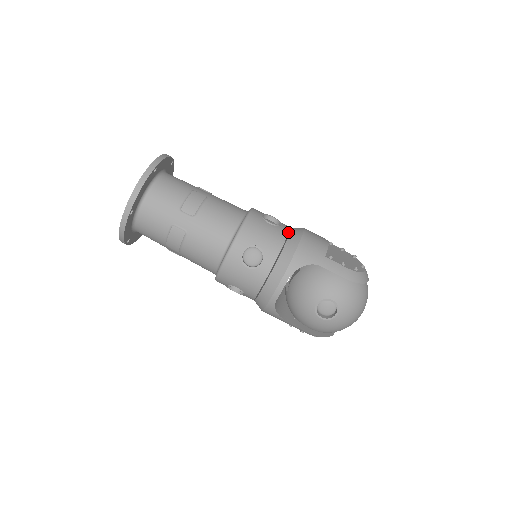
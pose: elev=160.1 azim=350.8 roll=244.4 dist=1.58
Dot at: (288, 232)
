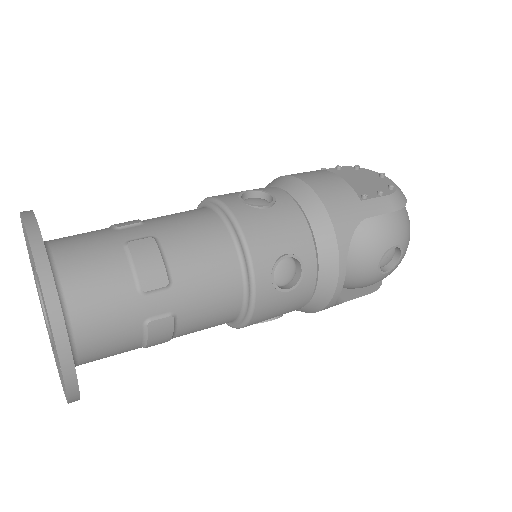
Dot at: (293, 201)
